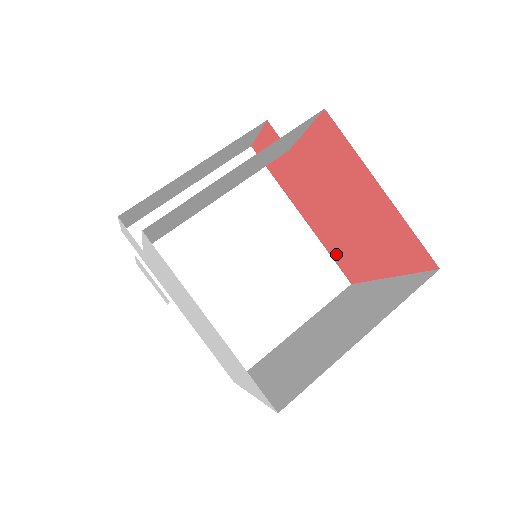
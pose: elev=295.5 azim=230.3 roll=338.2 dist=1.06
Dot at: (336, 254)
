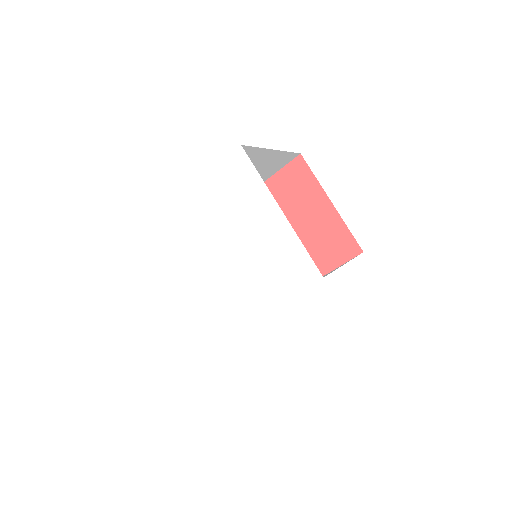
Dot at: (333, 258)
